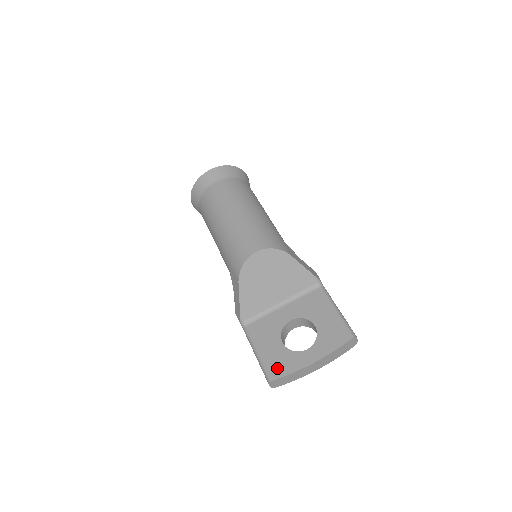
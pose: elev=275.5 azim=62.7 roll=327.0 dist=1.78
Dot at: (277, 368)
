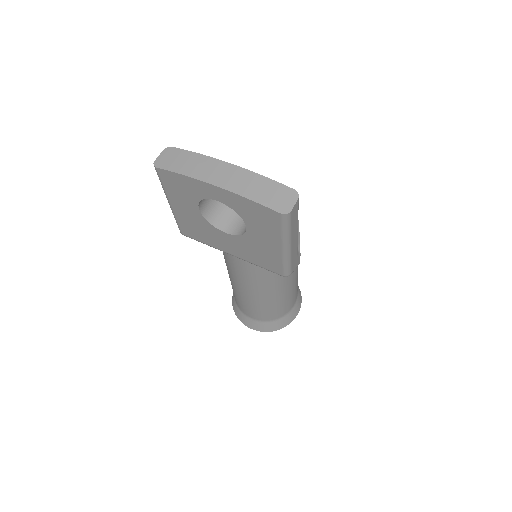
Dot at: occluded
